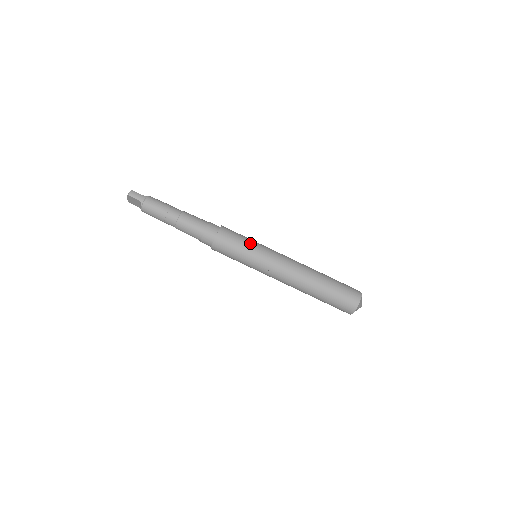
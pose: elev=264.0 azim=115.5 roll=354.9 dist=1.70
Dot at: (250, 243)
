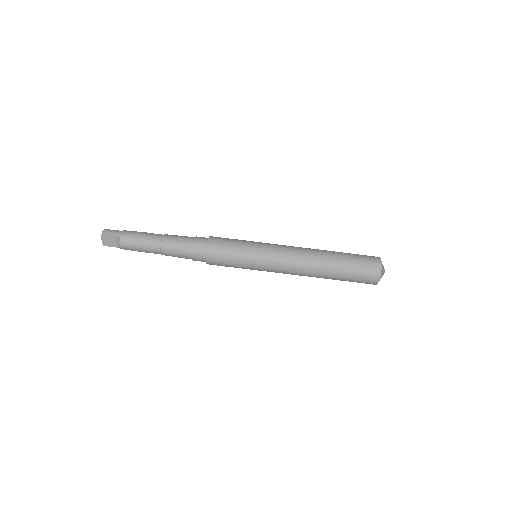
Dot at: (245, 241)
